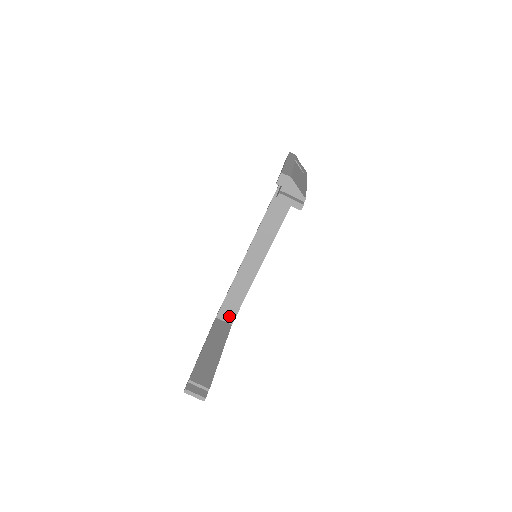
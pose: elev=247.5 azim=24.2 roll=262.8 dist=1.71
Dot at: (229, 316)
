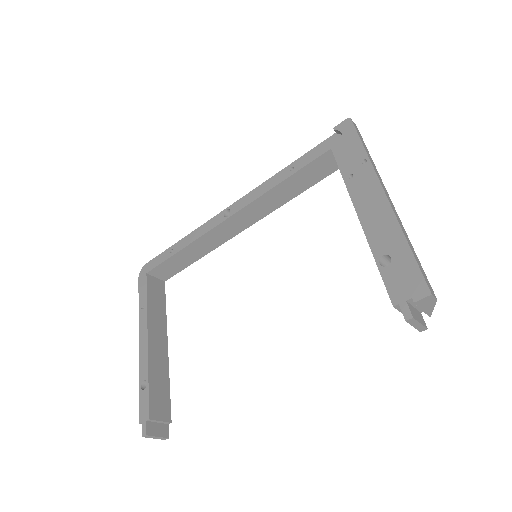
Dot at: (165, 274)
